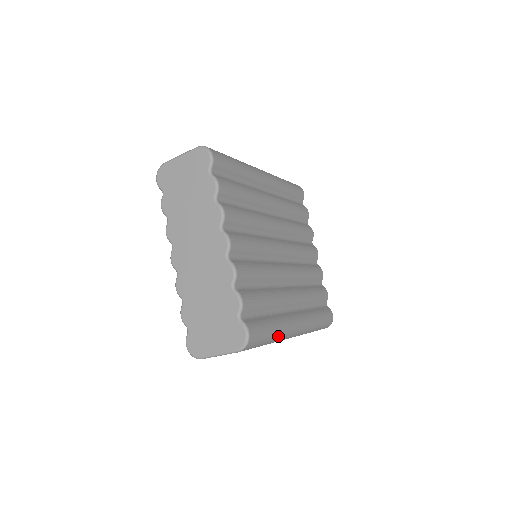
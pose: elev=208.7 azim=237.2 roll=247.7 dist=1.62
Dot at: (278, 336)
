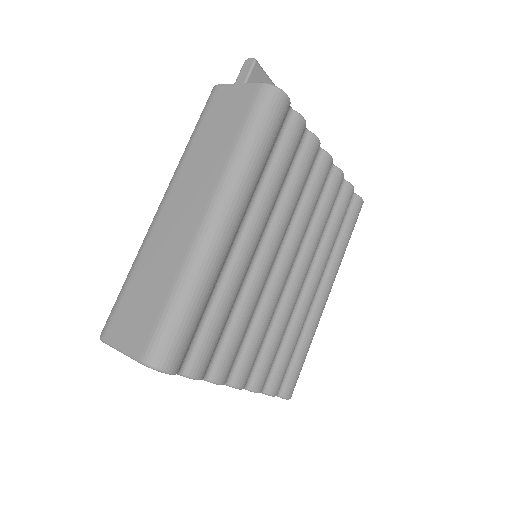
Dot at: occluded
